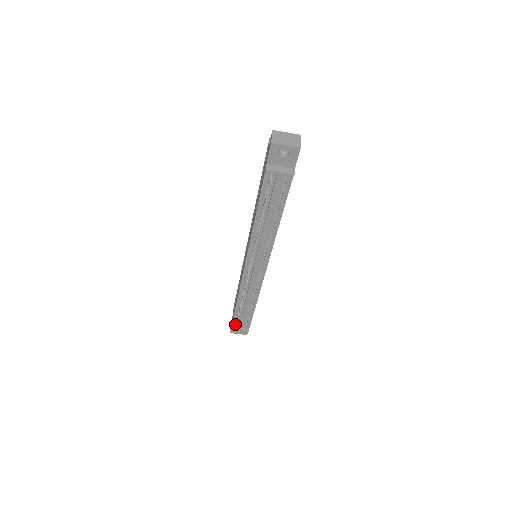
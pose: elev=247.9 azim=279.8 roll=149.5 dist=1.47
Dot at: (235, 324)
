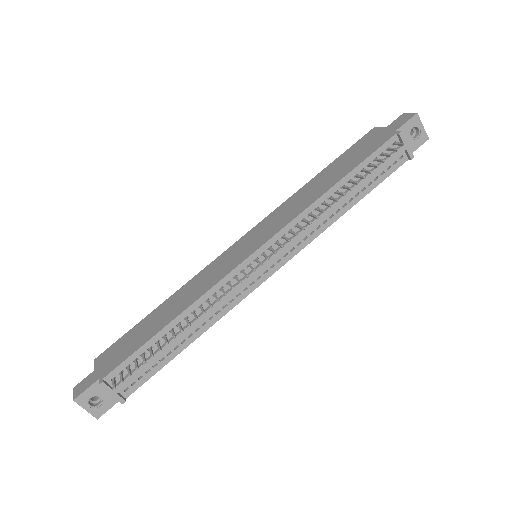
Dot at: (115, 375)
